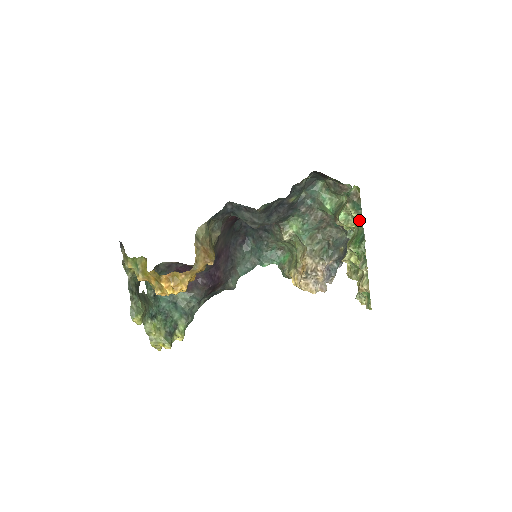
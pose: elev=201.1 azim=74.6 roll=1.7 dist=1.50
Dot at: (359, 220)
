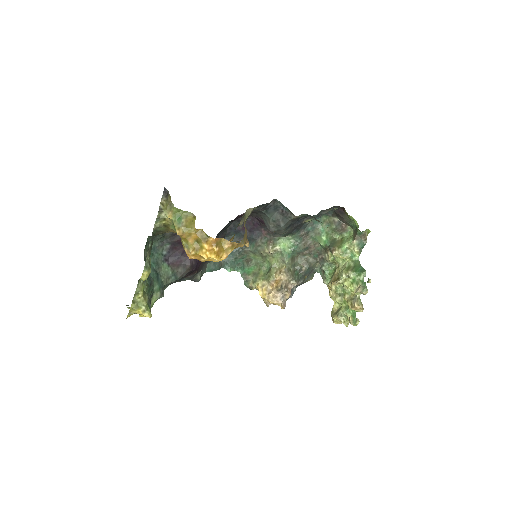
Dot at: (357, 256)
